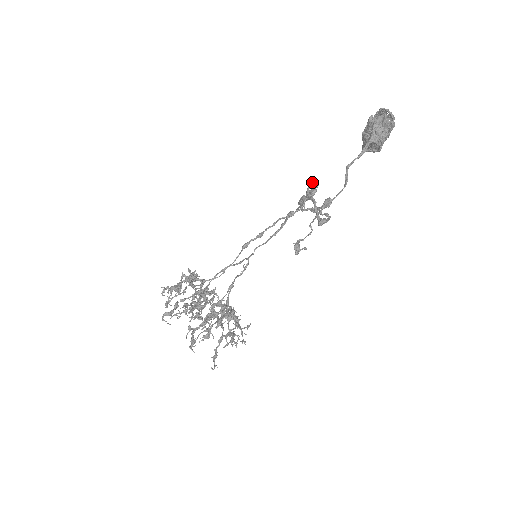
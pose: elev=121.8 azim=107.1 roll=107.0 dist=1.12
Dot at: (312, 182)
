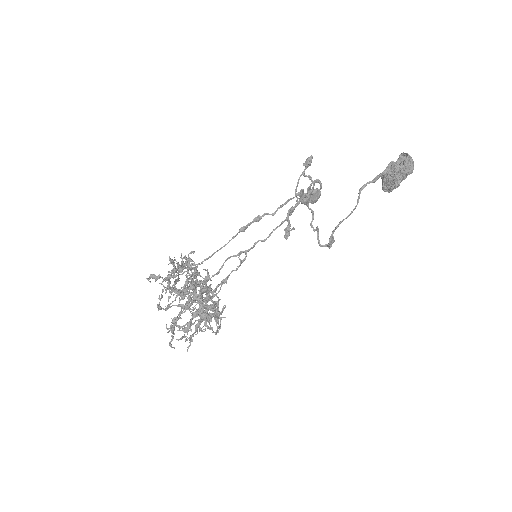
Dot at: (315, 180)
